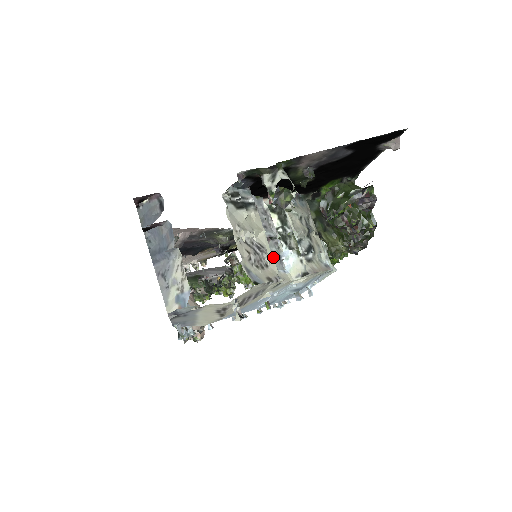
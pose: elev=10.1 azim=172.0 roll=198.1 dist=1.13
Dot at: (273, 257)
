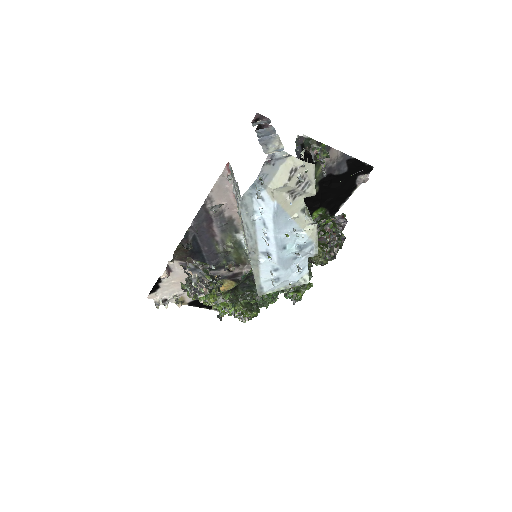
Dot at: occluded
